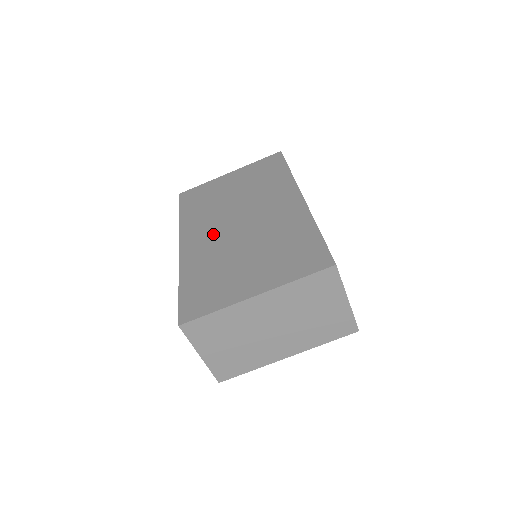
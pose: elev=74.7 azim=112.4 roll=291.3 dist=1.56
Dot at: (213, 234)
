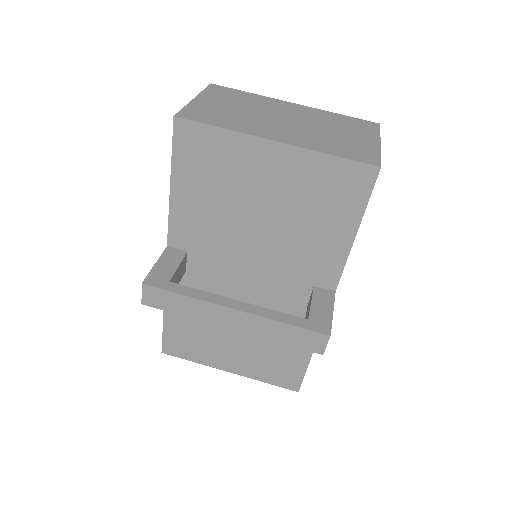
Dot at: occluded
